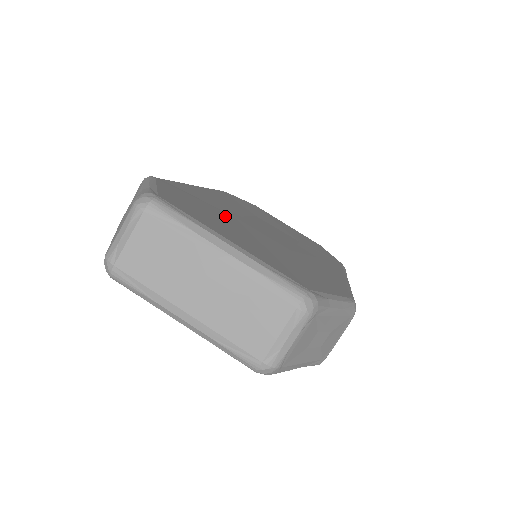
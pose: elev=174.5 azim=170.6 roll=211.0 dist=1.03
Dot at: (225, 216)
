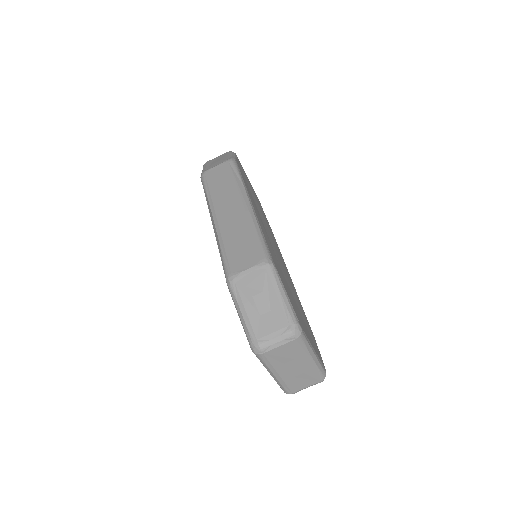
Dot at: occluded
